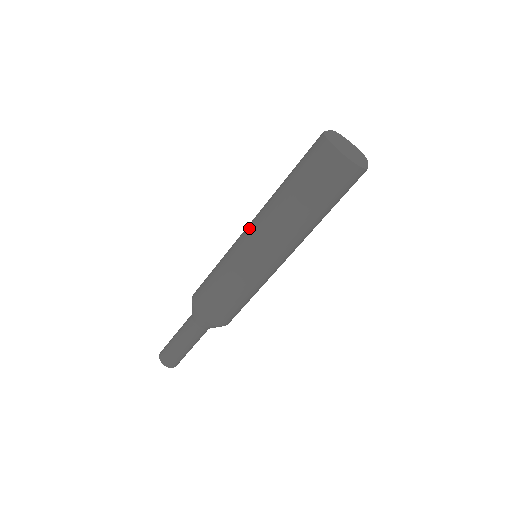
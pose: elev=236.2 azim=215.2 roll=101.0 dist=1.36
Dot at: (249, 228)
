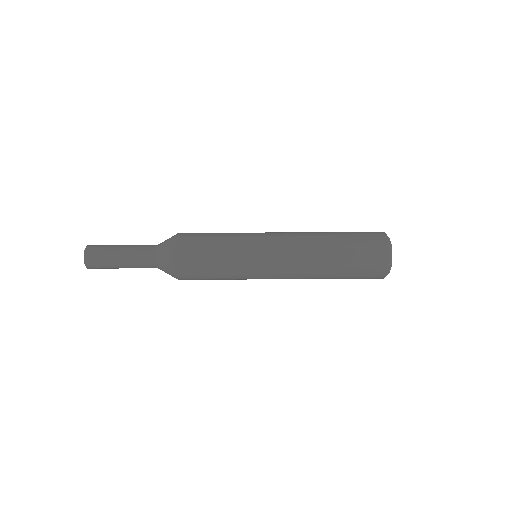
Dot at: (280, 257)
